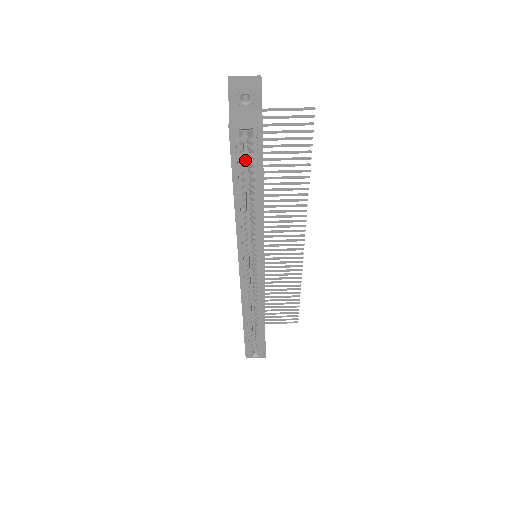
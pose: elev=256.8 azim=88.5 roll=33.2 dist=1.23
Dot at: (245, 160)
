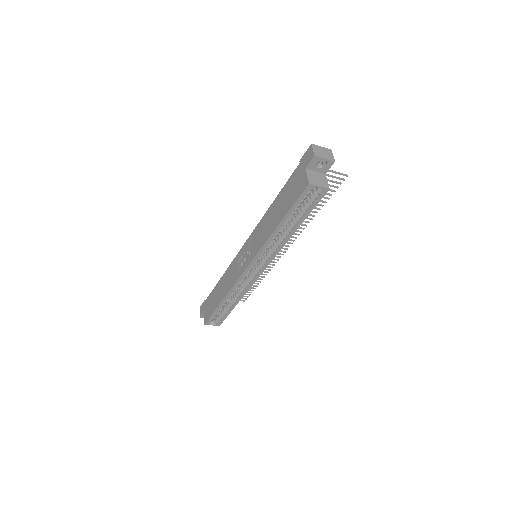
Dot at: occluded
